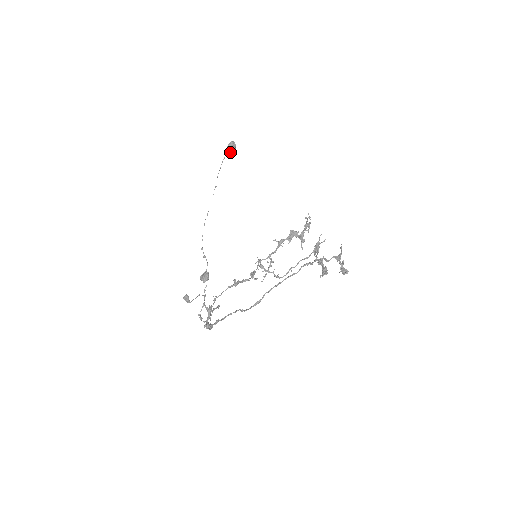
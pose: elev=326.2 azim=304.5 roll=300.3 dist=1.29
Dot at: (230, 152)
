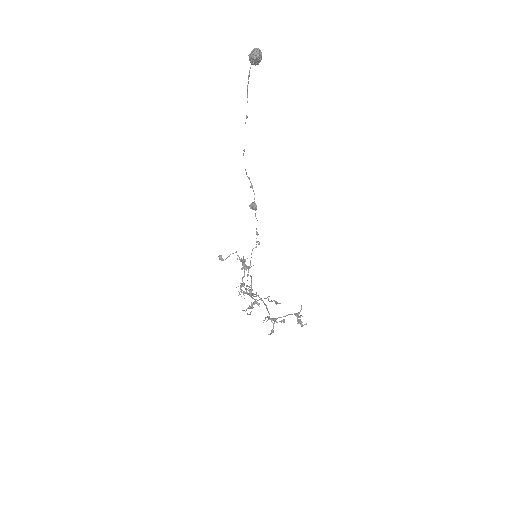
Dot at: (255, 63)
